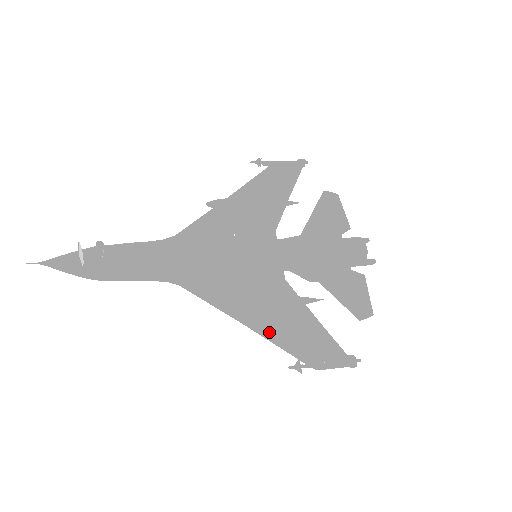
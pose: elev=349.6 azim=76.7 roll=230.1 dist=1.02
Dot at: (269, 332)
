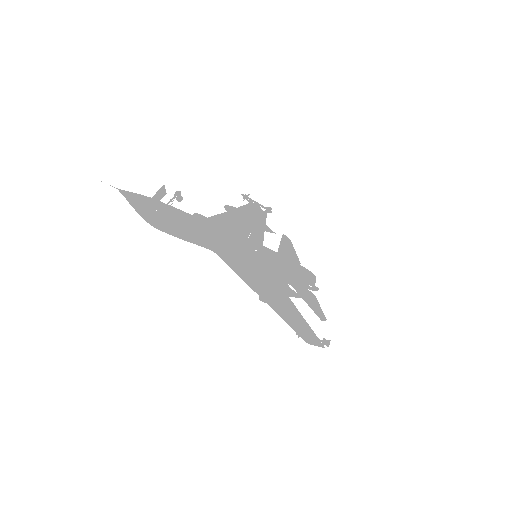
Dot at: (276, 308)
